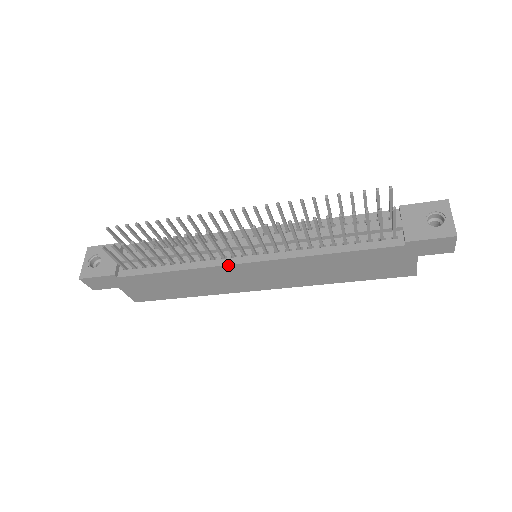
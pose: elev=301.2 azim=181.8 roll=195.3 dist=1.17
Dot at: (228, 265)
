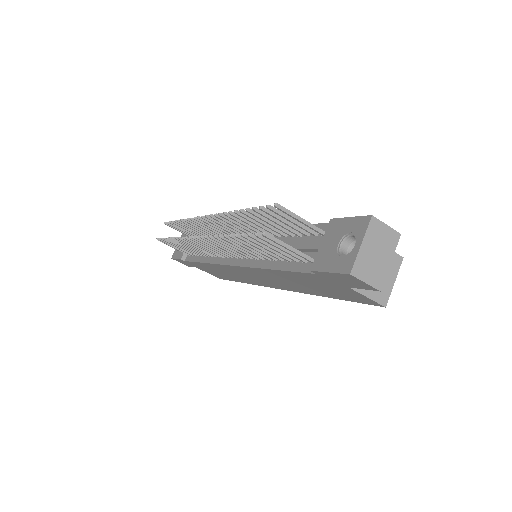
Dot at: (223, 265)
